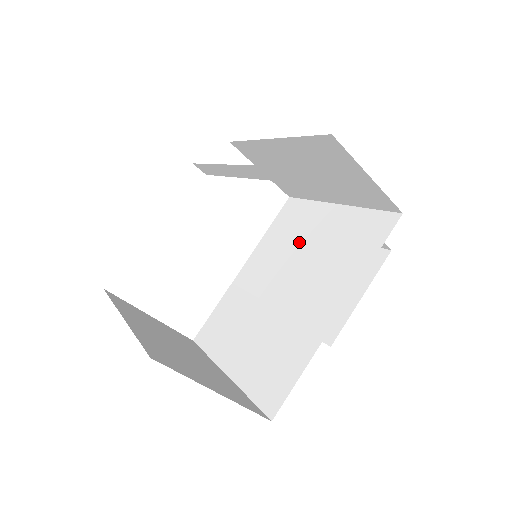
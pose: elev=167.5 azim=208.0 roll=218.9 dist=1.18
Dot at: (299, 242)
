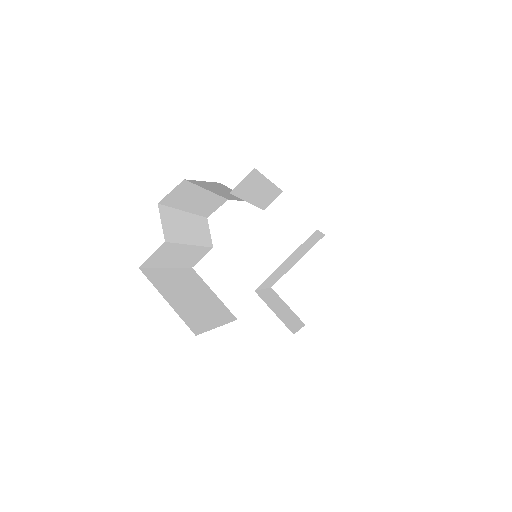
Dot at: (294, 256)
